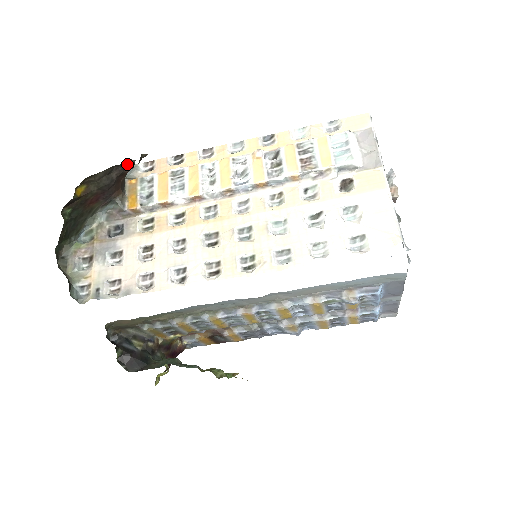
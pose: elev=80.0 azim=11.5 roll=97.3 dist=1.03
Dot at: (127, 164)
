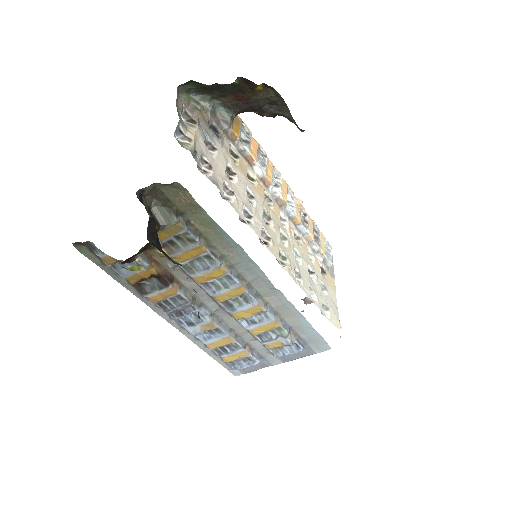
Dot at: (277, 114)
